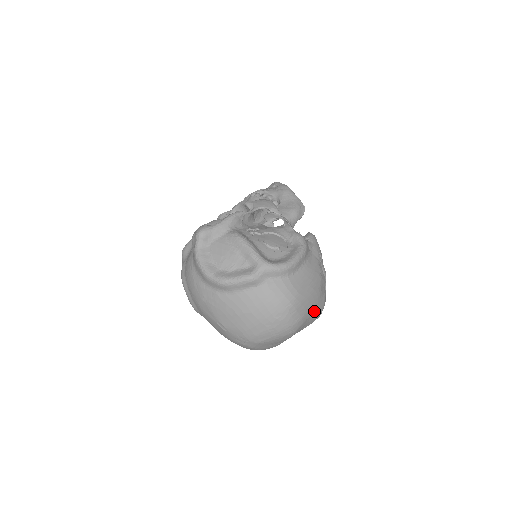
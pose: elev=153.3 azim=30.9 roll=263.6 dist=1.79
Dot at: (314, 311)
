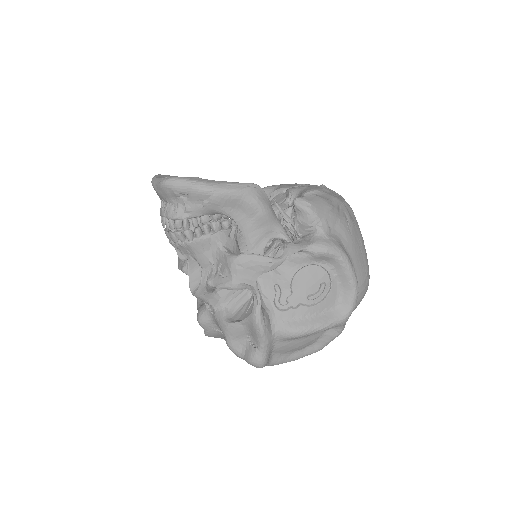
Dot at: occluded
